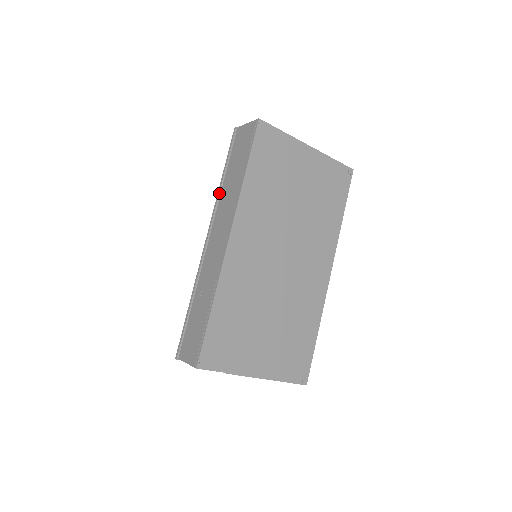
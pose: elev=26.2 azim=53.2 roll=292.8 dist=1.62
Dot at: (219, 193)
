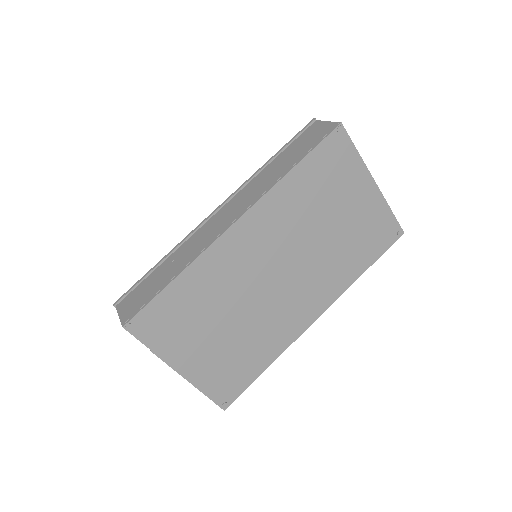
Dot at: (257, 172)
